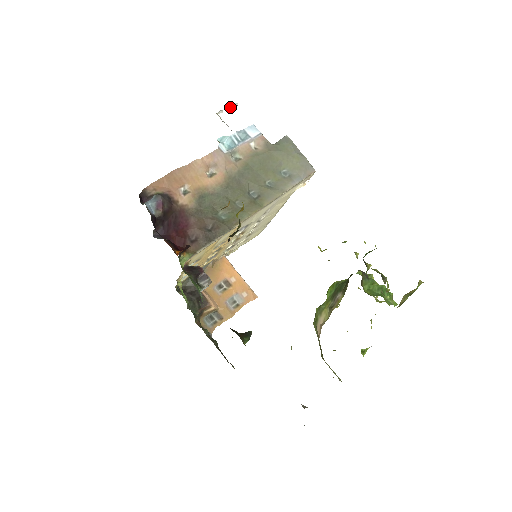
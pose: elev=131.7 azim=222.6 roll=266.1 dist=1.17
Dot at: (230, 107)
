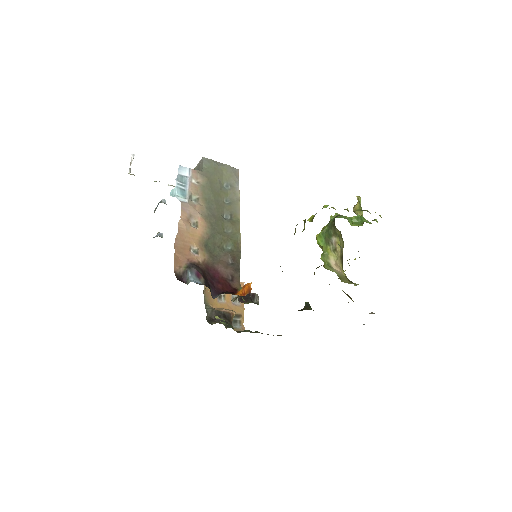
Dot at: occluded
